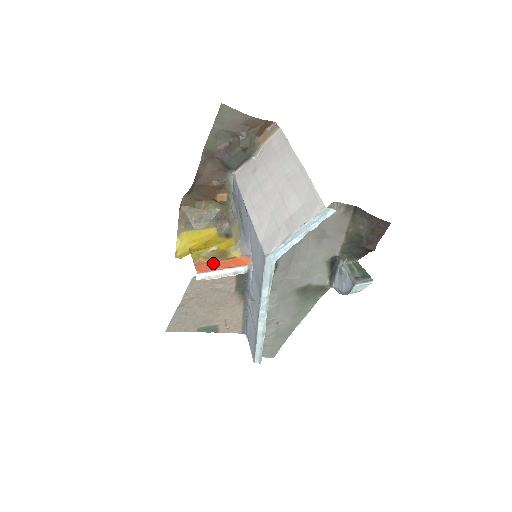
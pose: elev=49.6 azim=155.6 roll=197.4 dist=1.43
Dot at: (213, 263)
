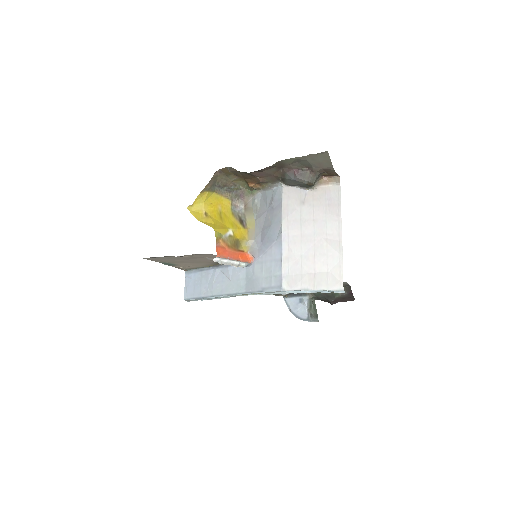
Dot at: (228, 250)
